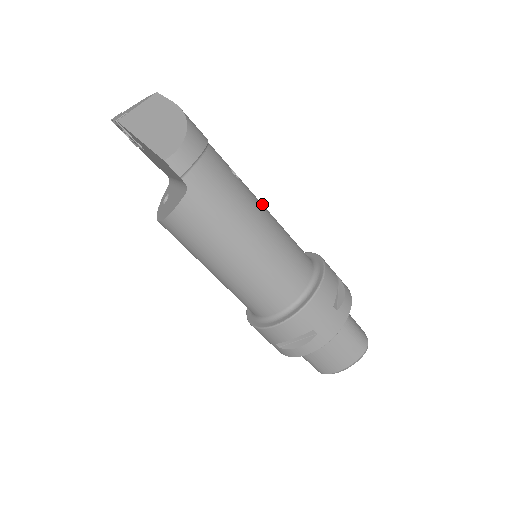
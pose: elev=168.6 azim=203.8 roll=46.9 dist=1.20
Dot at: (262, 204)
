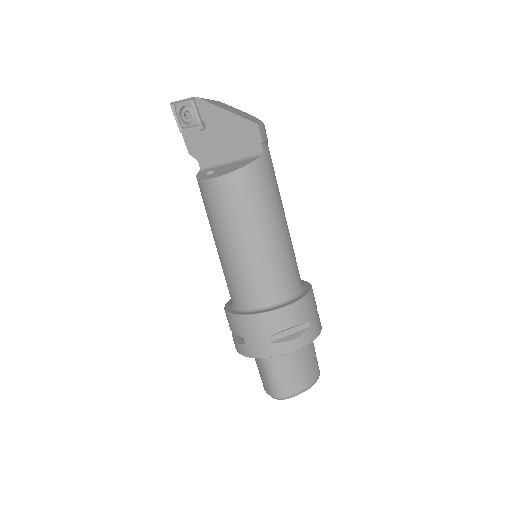
Dot at: occluded
